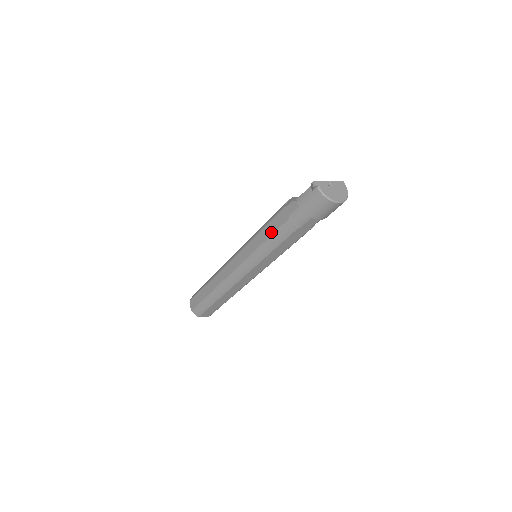
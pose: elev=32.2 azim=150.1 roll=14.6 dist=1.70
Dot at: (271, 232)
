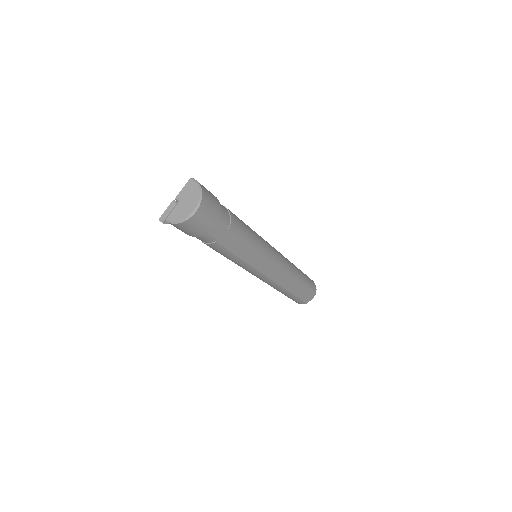
Dot at: occluded
